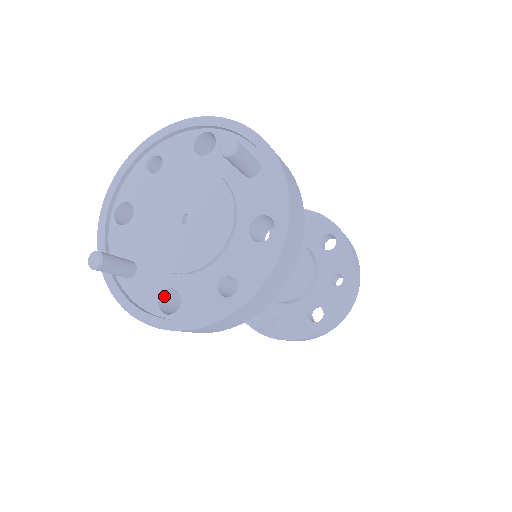
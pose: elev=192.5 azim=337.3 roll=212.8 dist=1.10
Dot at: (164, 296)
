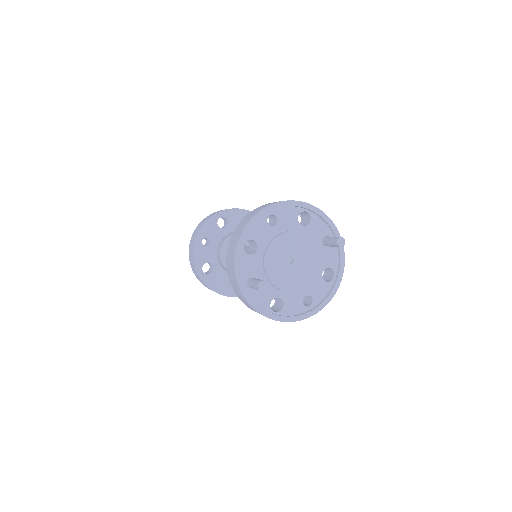
Dot at: (270, 300)
